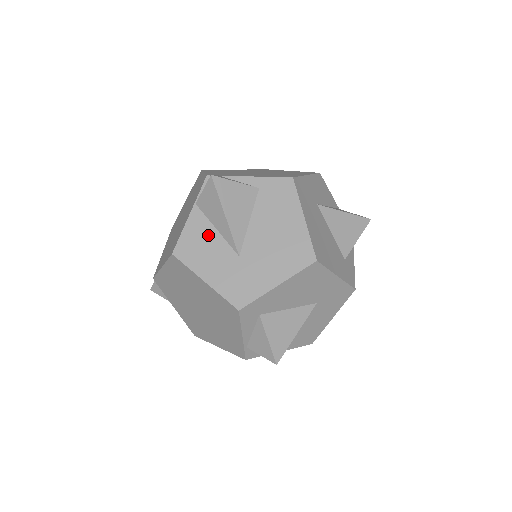
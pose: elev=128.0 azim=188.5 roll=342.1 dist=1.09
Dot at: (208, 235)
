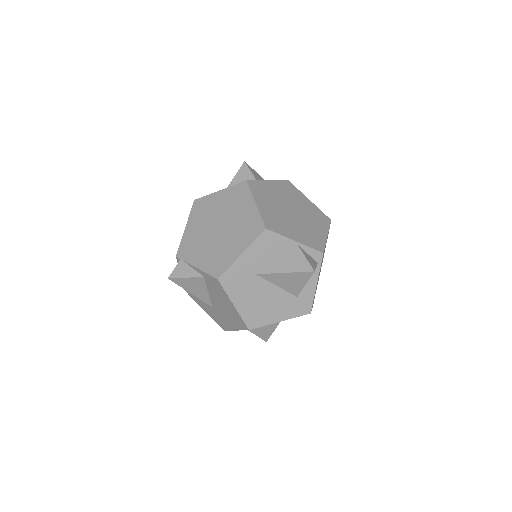
Dot at: occluded
